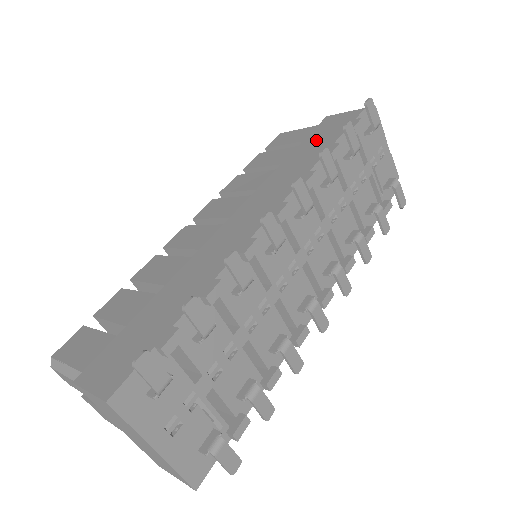
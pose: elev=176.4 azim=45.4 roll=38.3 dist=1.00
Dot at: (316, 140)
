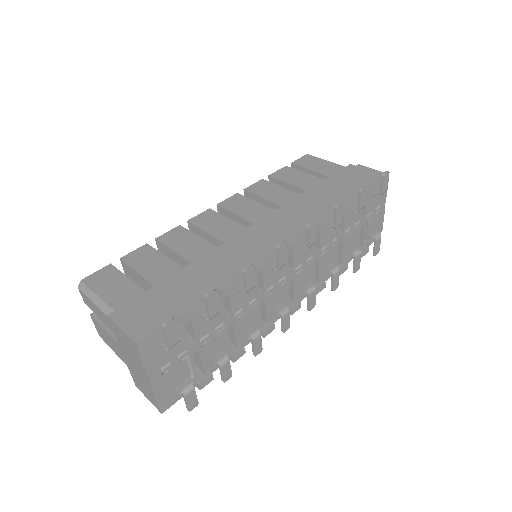
Dot at: (336, 185)
